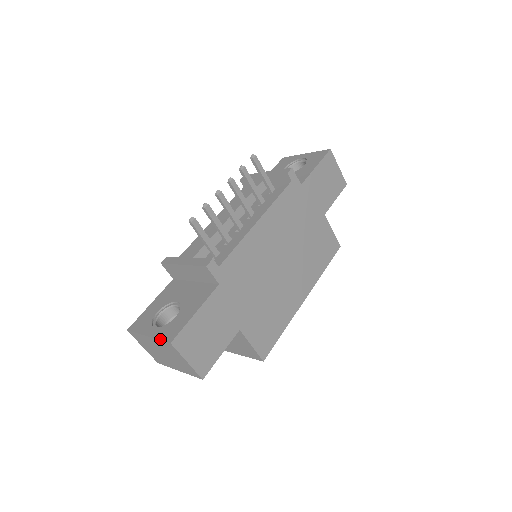
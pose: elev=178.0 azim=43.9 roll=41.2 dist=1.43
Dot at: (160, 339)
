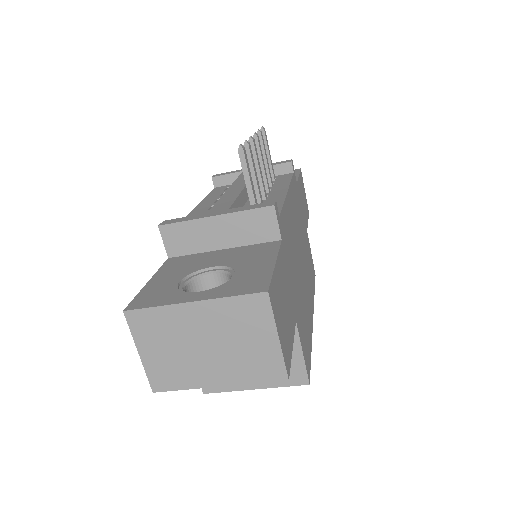
Dot at: (234, 294)
